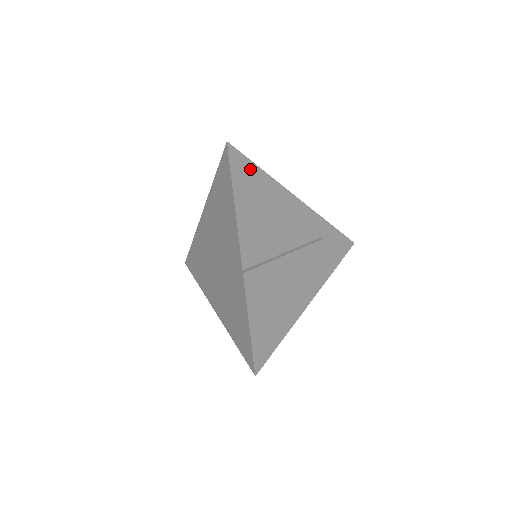
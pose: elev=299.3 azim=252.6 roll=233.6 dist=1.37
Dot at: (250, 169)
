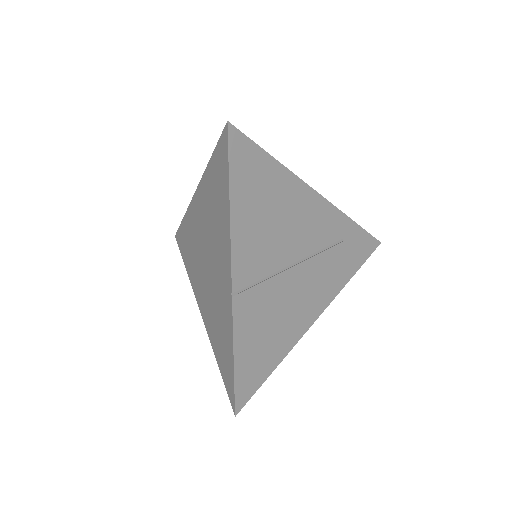
Dot at: (257, 158)
